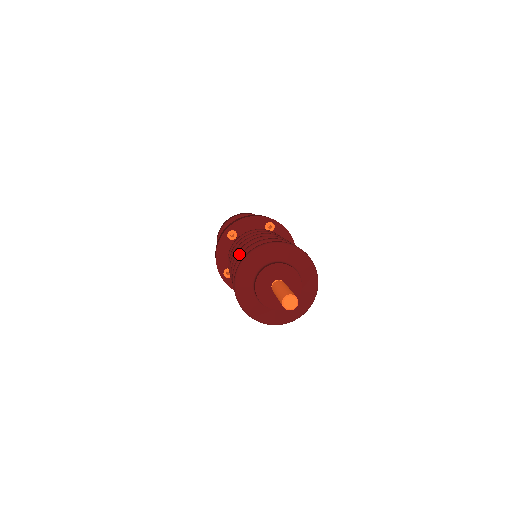
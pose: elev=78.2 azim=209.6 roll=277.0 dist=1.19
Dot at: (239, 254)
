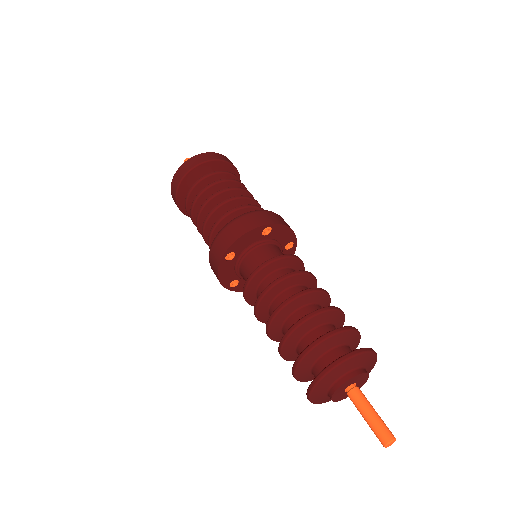
Dot at: (286, 342)
